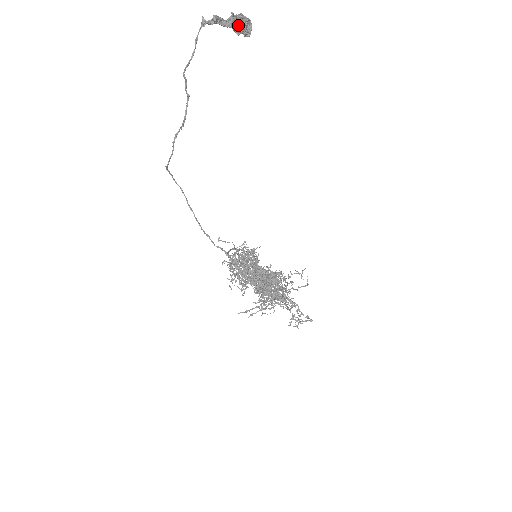
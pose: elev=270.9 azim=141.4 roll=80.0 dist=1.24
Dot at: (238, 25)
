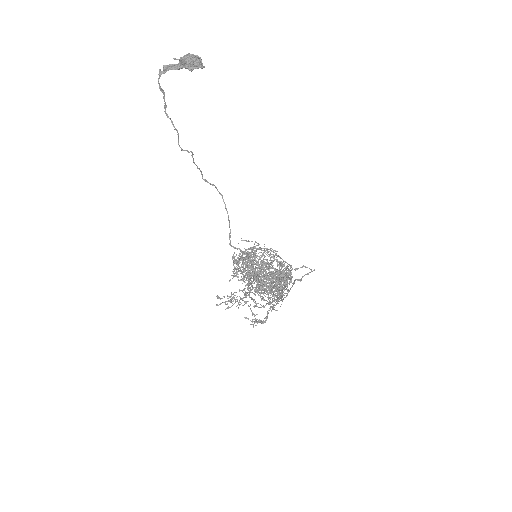
Dot at: (187, 64)
